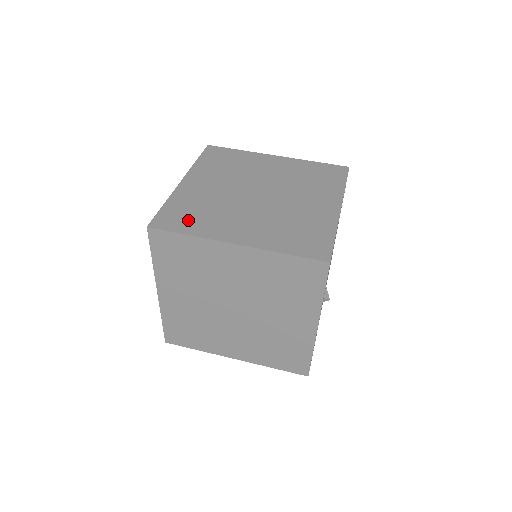
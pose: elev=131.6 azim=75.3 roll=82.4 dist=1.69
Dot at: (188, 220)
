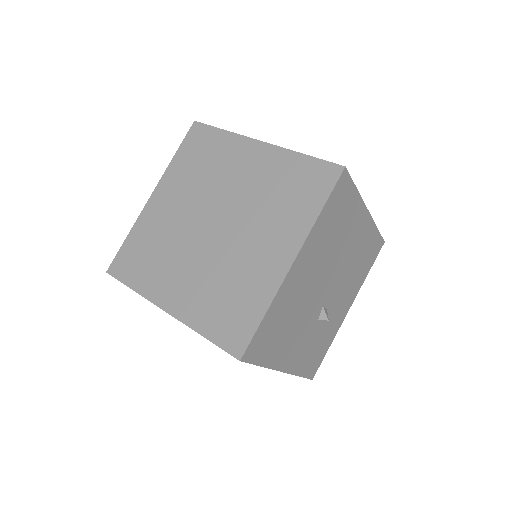
Dot at: (138, 266)
